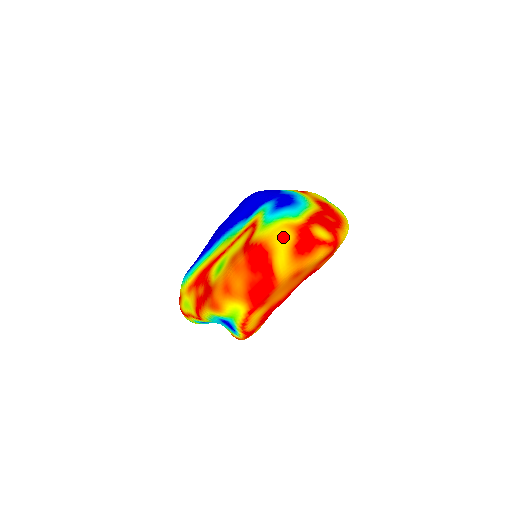
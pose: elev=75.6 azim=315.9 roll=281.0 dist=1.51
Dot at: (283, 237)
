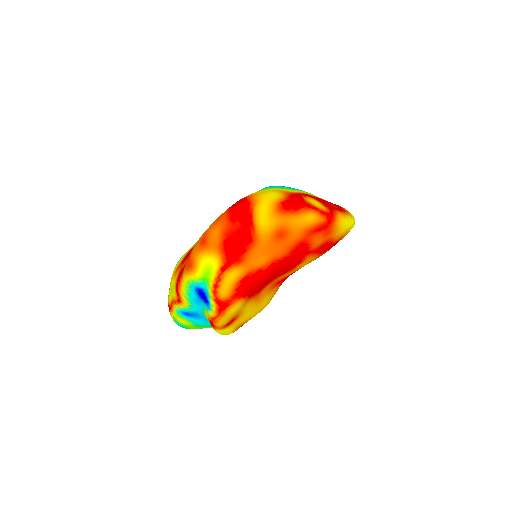
Dot at: (271, 194)
